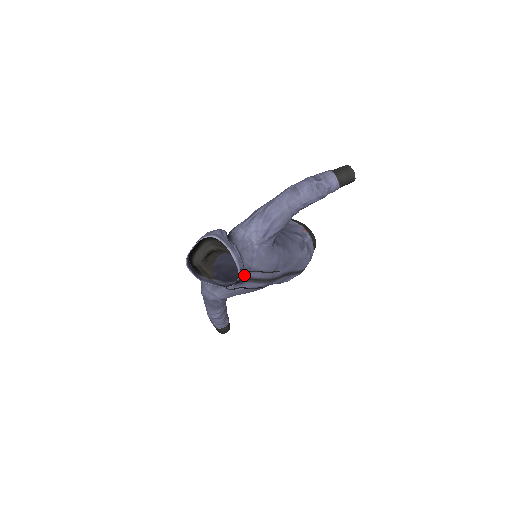
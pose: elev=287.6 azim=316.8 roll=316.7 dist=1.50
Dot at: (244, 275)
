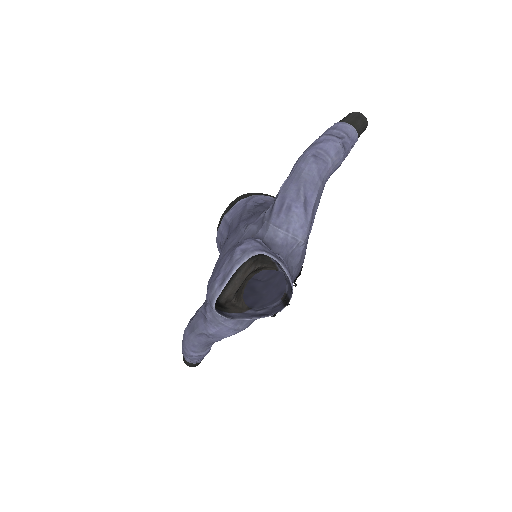
Dot at: (289, 290)
